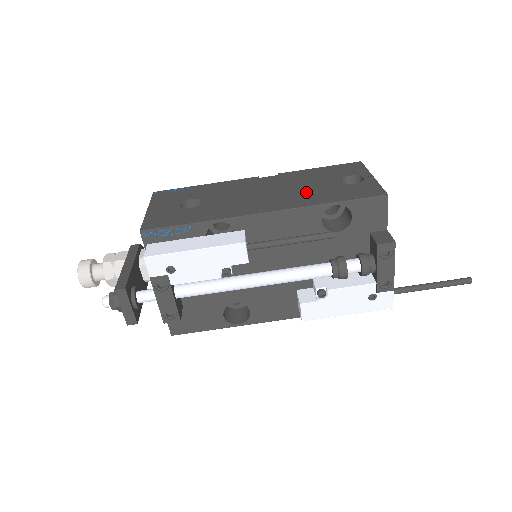
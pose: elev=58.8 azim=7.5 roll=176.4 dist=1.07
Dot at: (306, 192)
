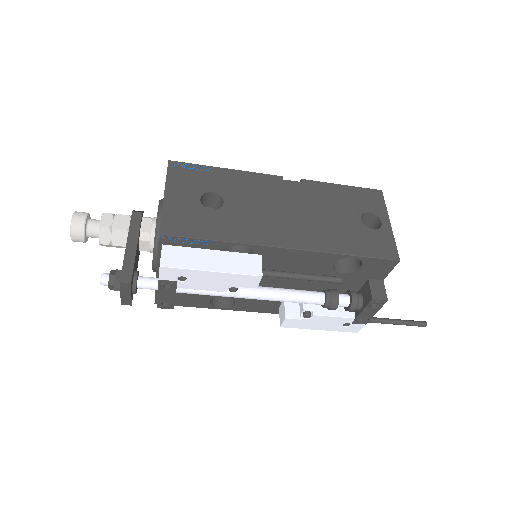
Dot at: (328, 226)
